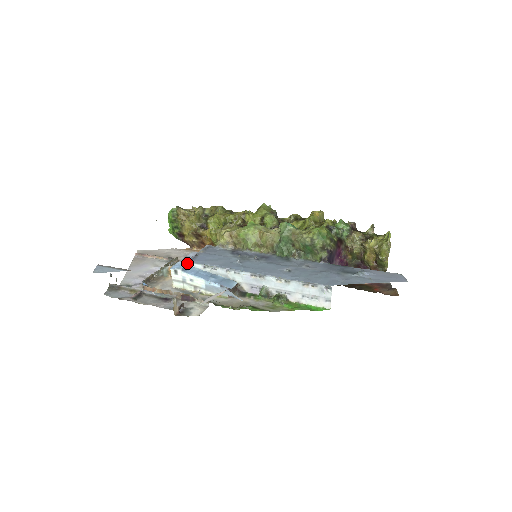
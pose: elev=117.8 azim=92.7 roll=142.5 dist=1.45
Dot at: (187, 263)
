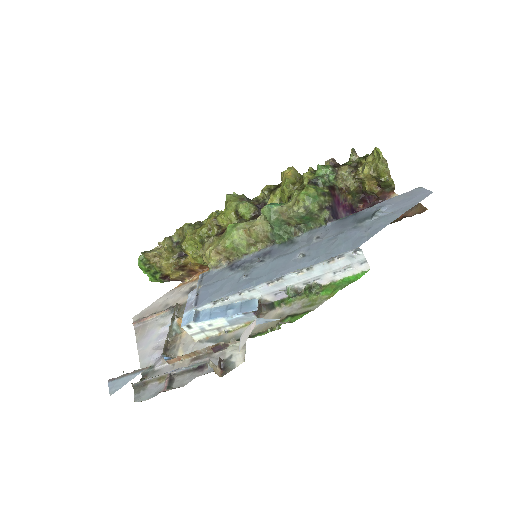
Dot at: (194, 310)
